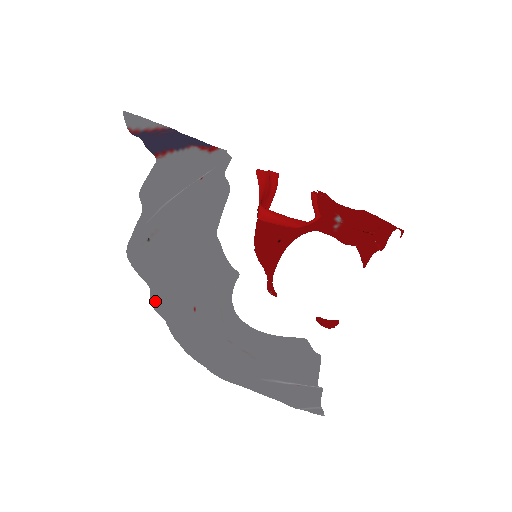
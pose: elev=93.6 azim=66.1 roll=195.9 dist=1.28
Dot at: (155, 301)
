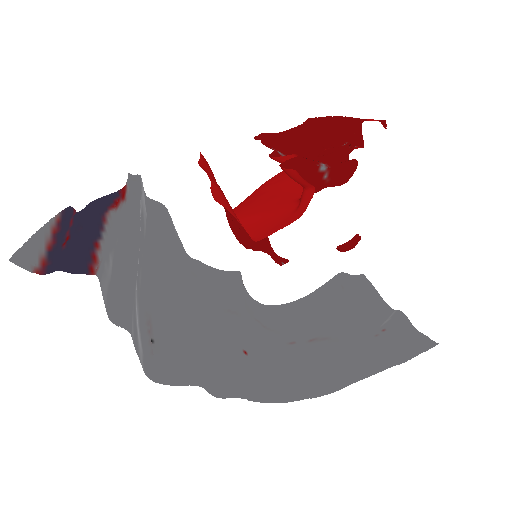
Dot at: (214, 390)
